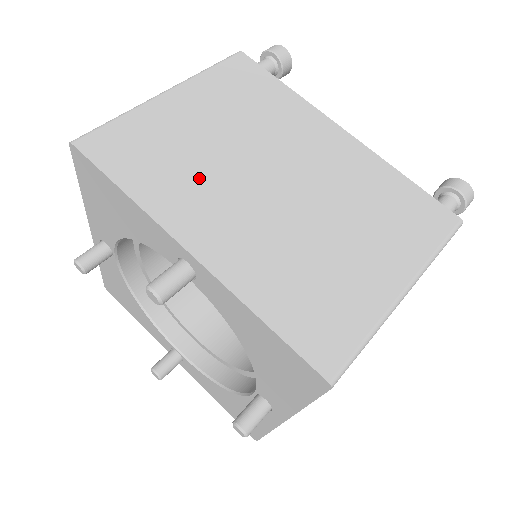
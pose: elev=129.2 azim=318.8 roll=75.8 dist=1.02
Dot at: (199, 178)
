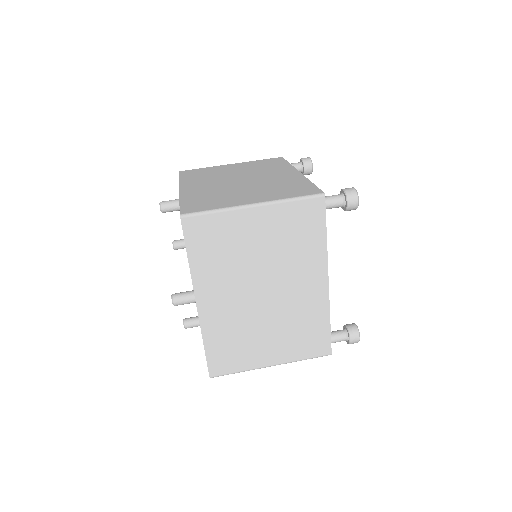
Dot at: (229, 271)
